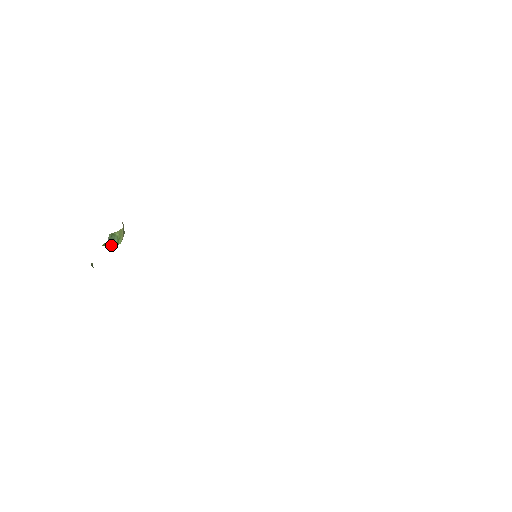
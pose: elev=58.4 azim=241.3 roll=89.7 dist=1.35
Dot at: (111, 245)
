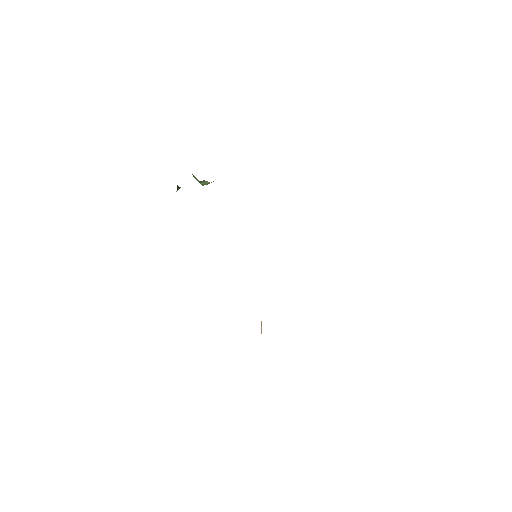
Dot at: (197, 179)
